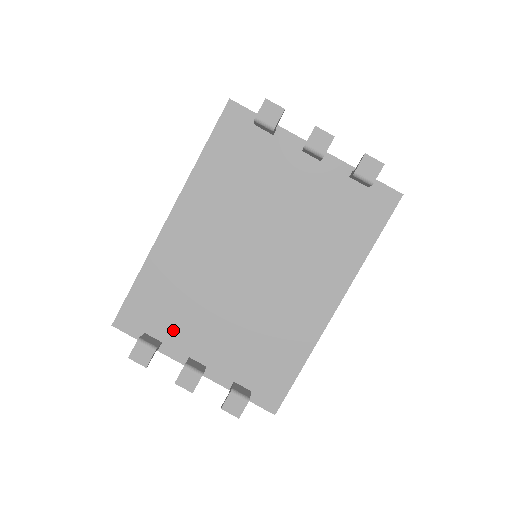
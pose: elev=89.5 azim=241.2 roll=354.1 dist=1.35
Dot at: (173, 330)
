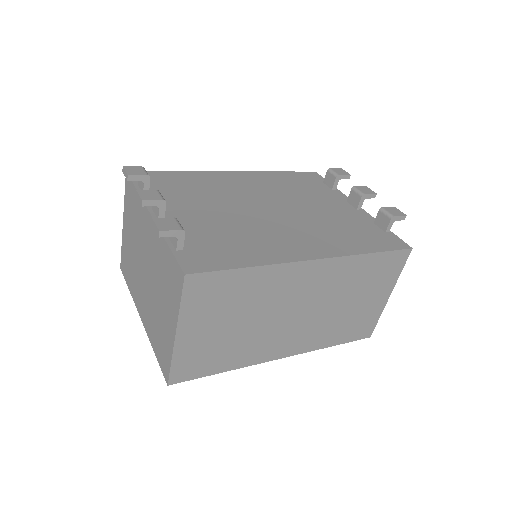
Dot at: (166, 195)
